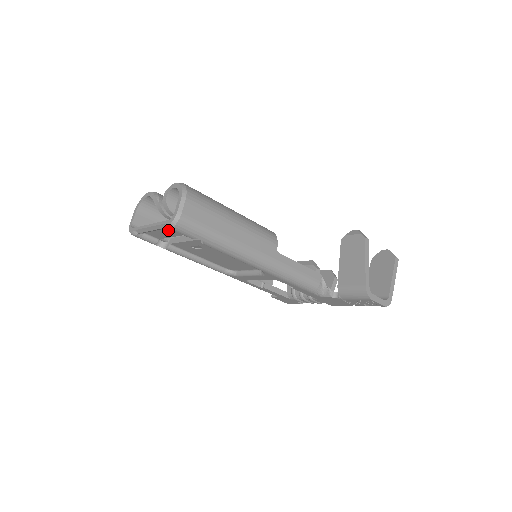
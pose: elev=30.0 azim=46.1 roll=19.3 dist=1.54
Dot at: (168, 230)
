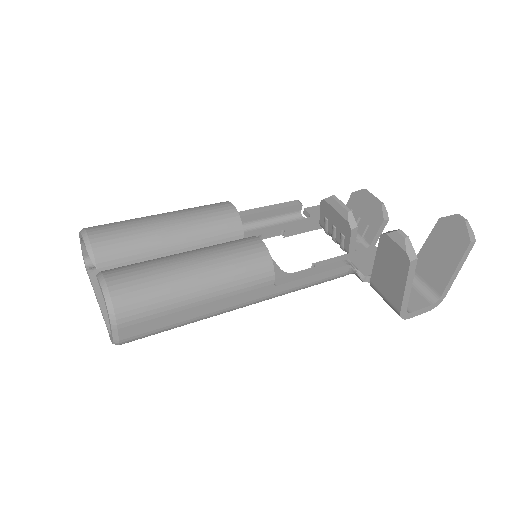
Dot at: occluded
